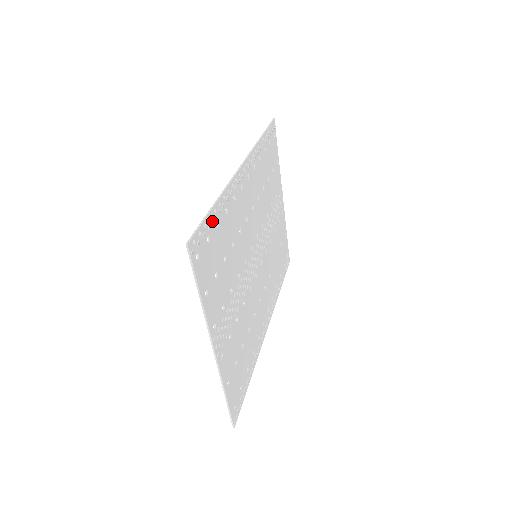
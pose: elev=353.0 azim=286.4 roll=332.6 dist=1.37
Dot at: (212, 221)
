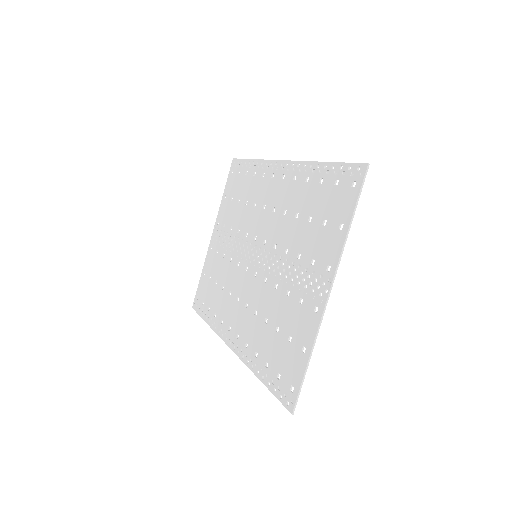
Dot at: (331, 172)
